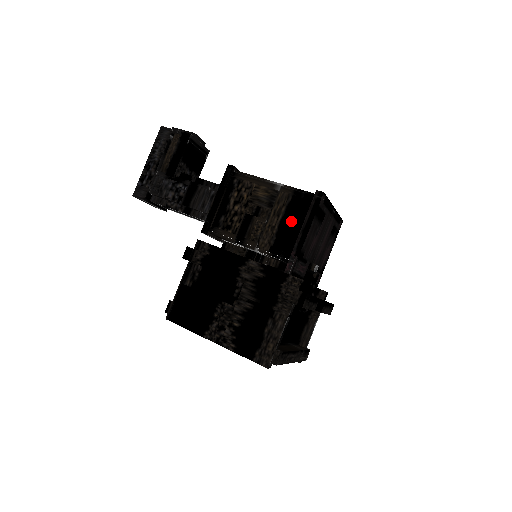
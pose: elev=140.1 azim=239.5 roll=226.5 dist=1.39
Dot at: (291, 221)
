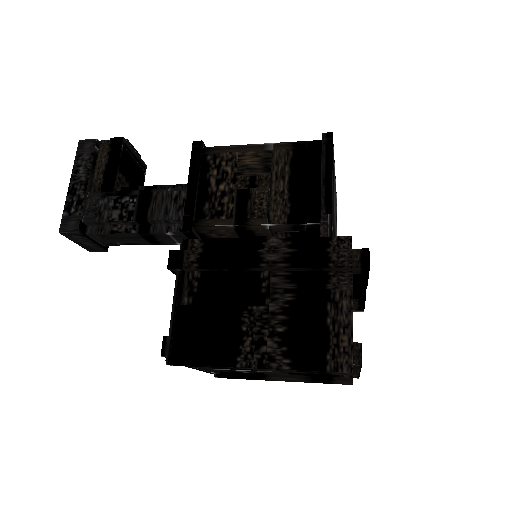
Dot at: (303, 178)
